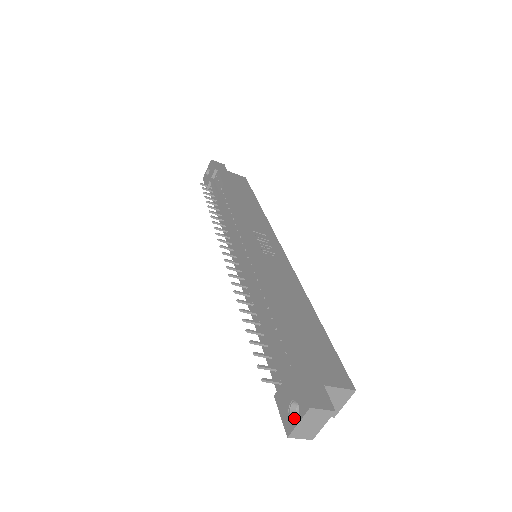
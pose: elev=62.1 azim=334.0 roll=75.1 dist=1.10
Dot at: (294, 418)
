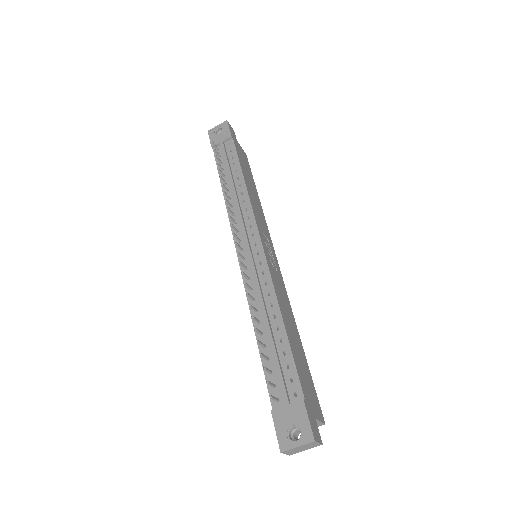
Dot at: (292, 440)
